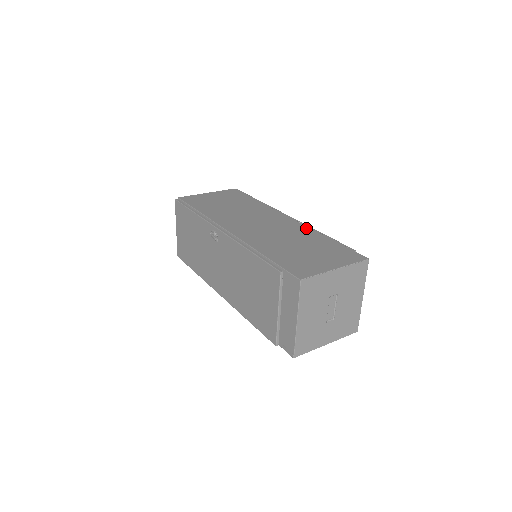
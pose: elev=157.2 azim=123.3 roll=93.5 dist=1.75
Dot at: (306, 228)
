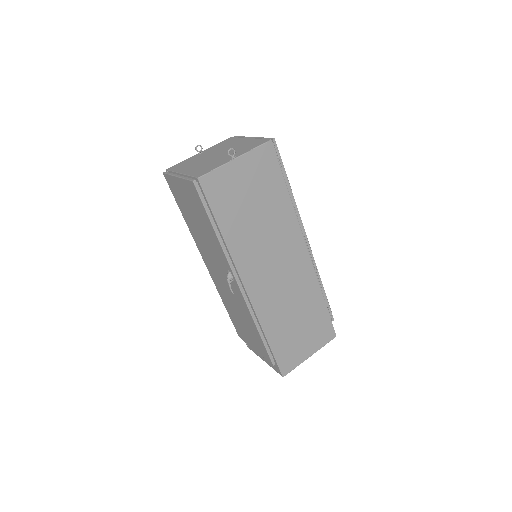
Dot at: (314, 279)
